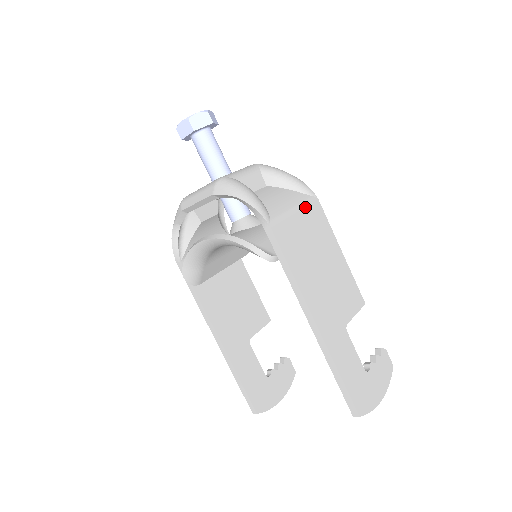
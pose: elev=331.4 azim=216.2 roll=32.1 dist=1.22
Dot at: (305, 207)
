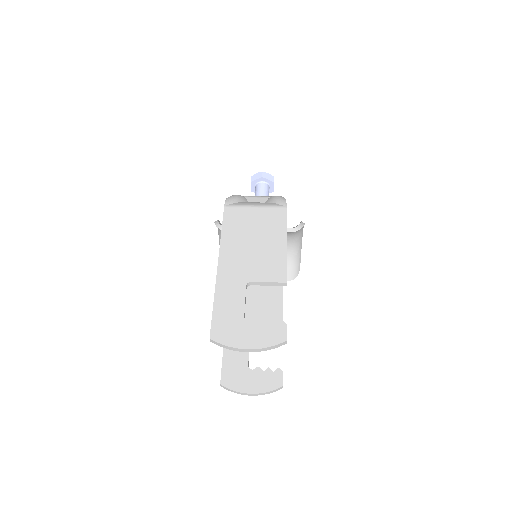
Dot at: (267, 208)
